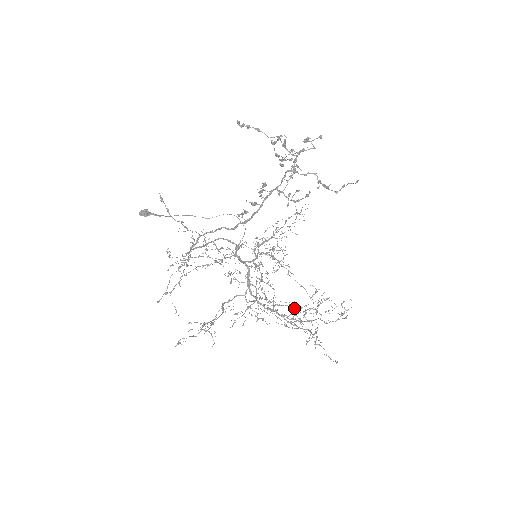
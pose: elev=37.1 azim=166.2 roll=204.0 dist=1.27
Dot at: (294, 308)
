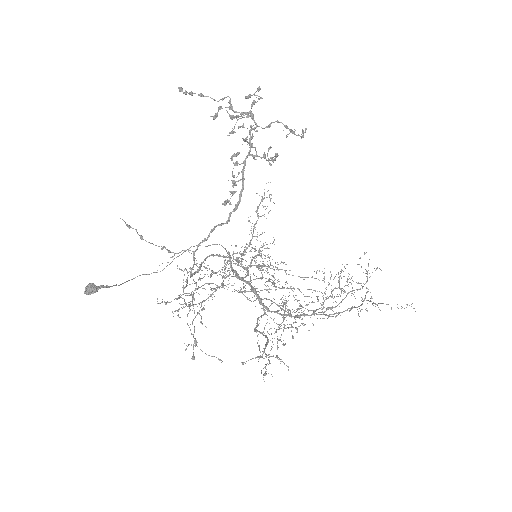
Dot at: occluded
